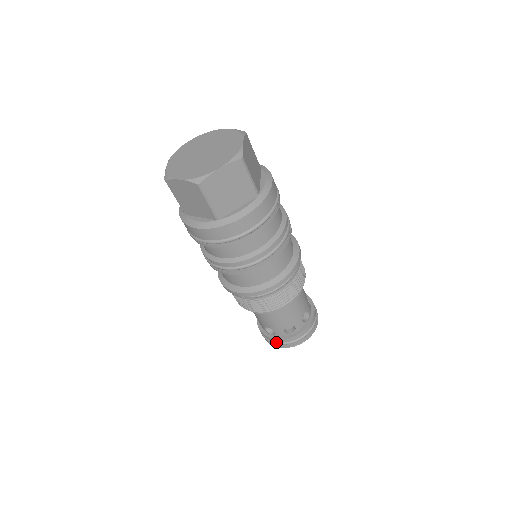
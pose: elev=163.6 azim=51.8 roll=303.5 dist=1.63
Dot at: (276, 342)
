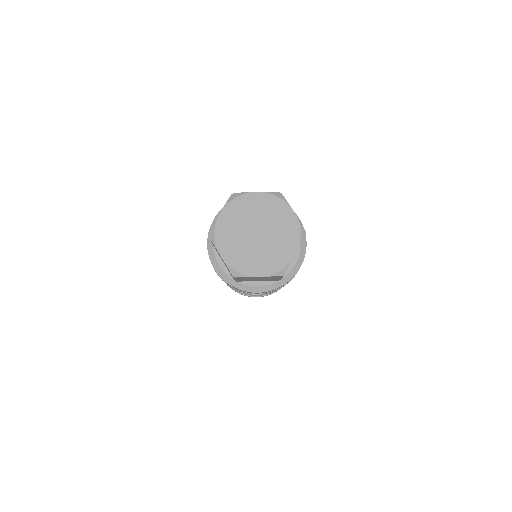
Dot at: occluded
